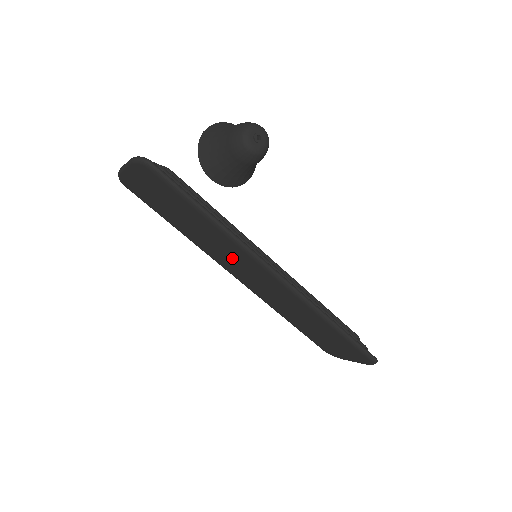
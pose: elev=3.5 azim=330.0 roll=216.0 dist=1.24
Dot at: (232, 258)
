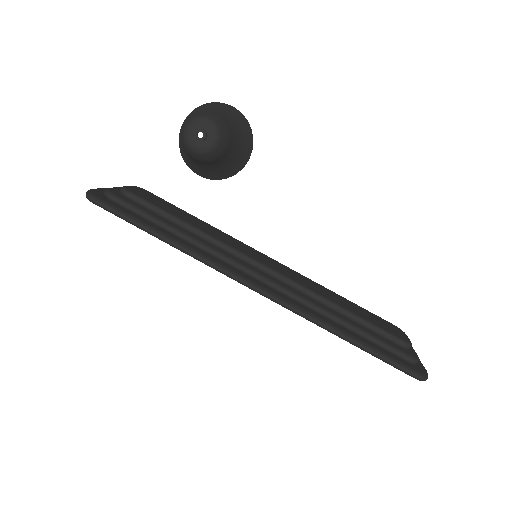
Dot at: occluded
